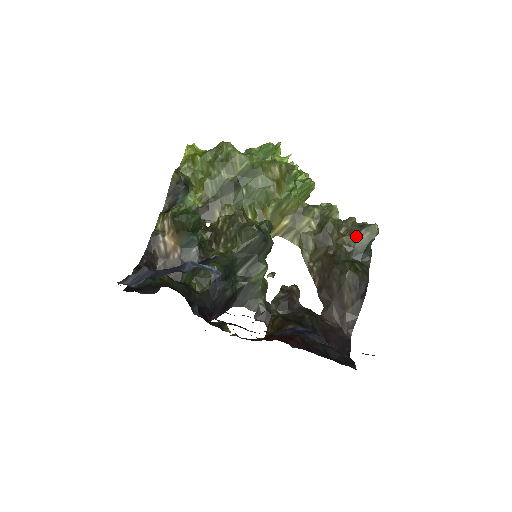
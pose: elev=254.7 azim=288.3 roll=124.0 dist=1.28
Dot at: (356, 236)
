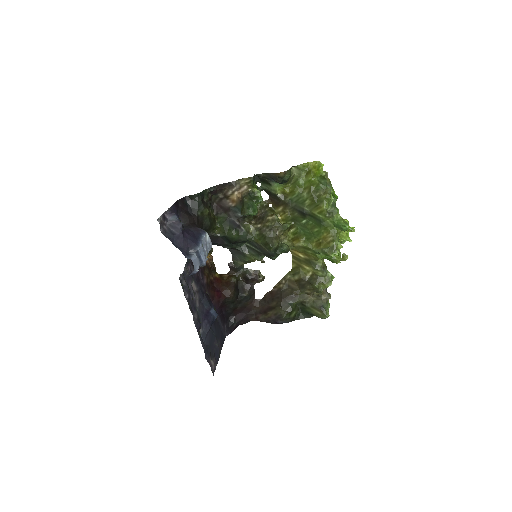
Dot at: (314, 305)
